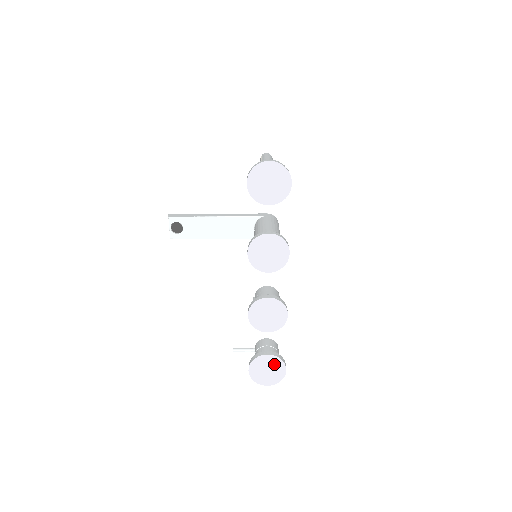
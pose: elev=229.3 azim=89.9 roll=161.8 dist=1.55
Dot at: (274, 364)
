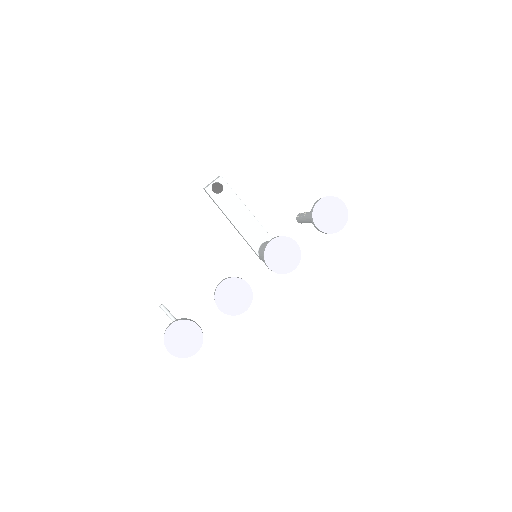
Dot at: (194, 339)
